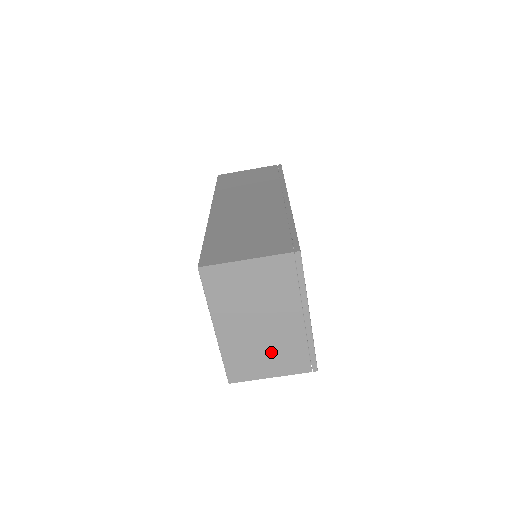
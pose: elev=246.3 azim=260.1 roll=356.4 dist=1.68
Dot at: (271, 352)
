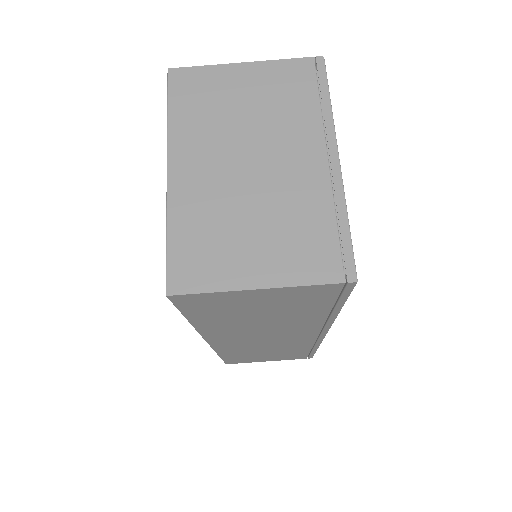
Dot at: (263, 226)
